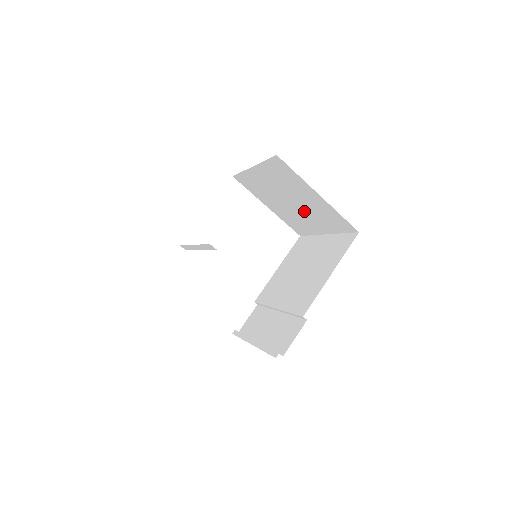
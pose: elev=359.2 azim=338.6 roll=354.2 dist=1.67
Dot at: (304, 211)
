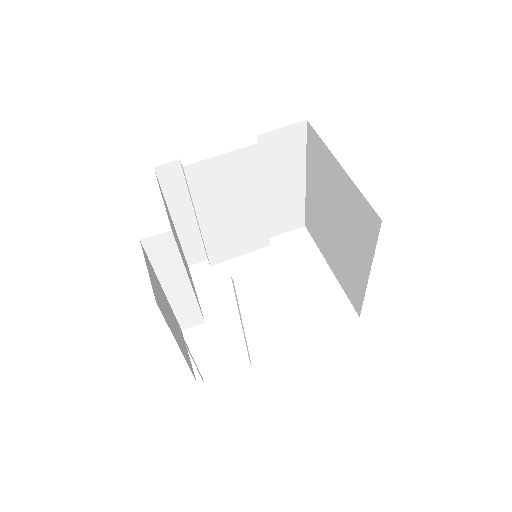
Dot at: (345, 233)
